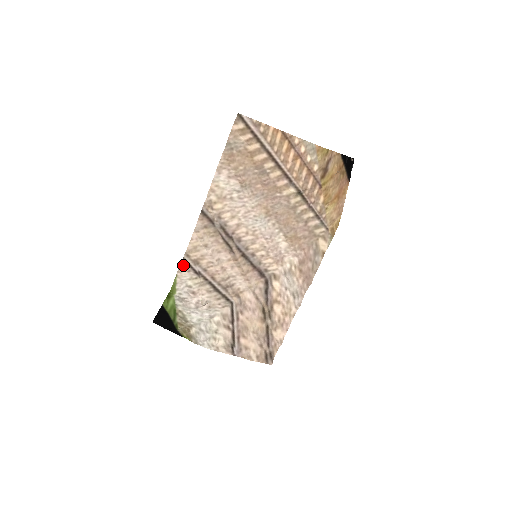
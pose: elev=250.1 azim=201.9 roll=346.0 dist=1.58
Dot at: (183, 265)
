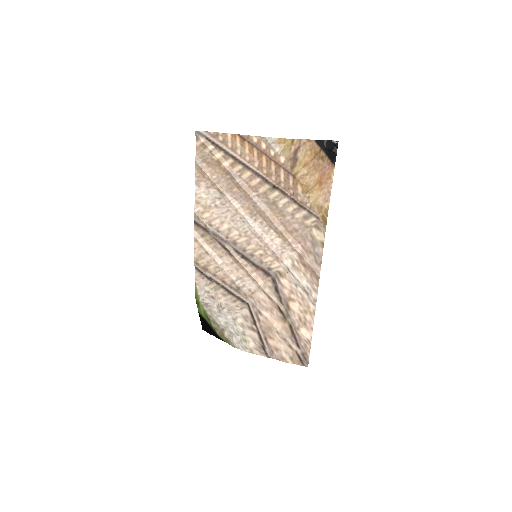
Dot at: (197, 273)
